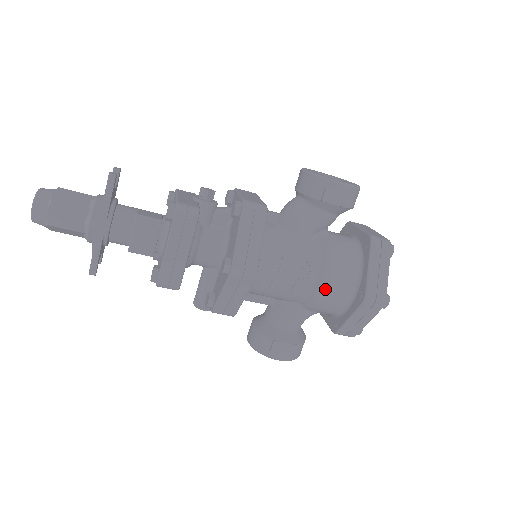
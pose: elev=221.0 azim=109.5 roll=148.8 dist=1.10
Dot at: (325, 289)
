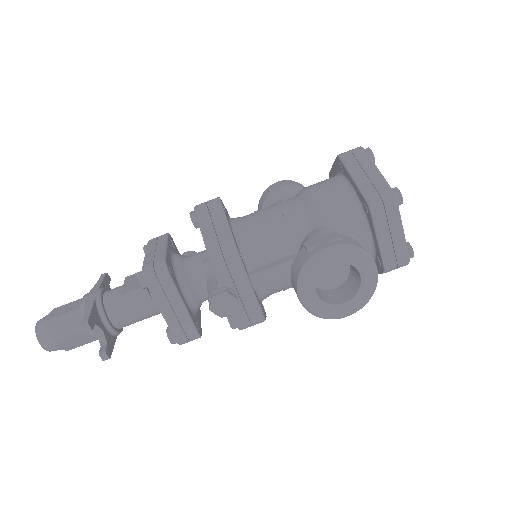
Dot at: (310, 191)
